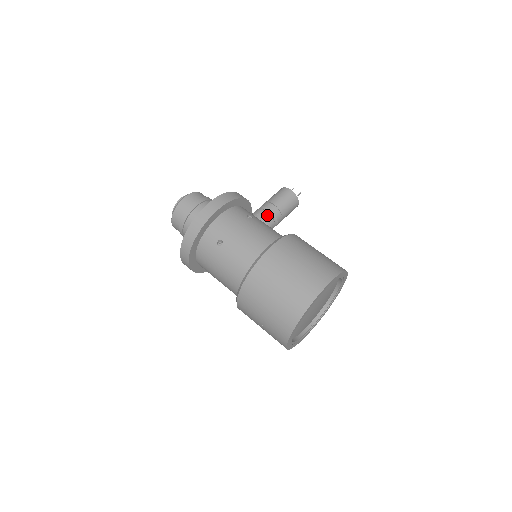
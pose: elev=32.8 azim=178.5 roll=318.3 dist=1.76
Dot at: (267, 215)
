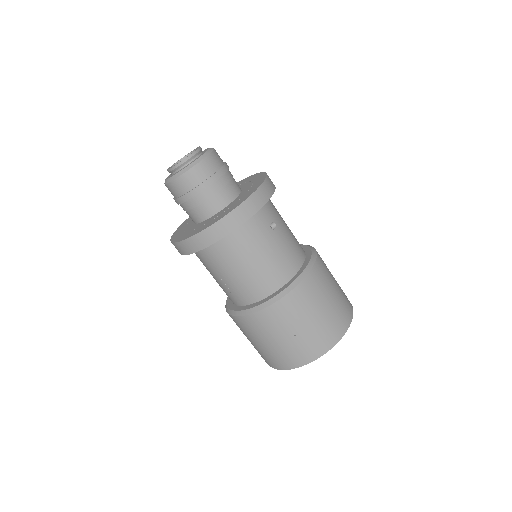
Dot at: occluded
